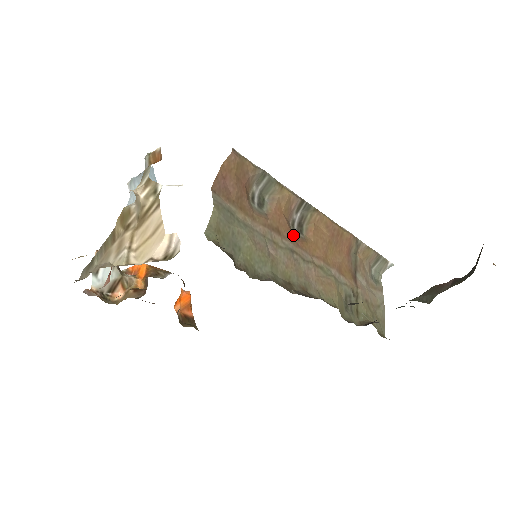
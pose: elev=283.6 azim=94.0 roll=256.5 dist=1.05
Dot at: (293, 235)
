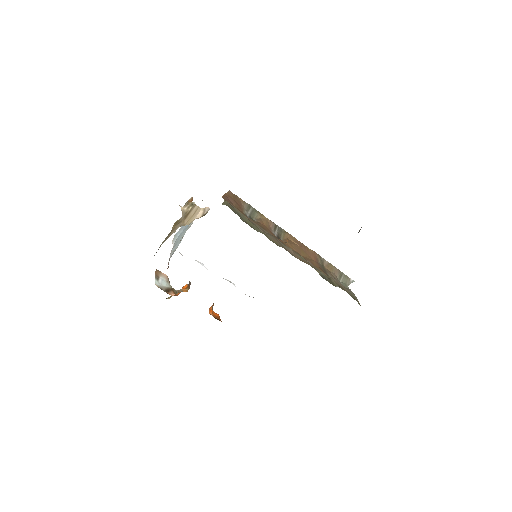
Dot at: (275, 236)
